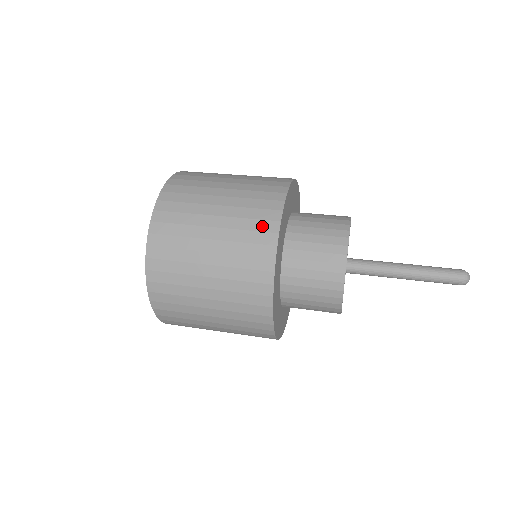
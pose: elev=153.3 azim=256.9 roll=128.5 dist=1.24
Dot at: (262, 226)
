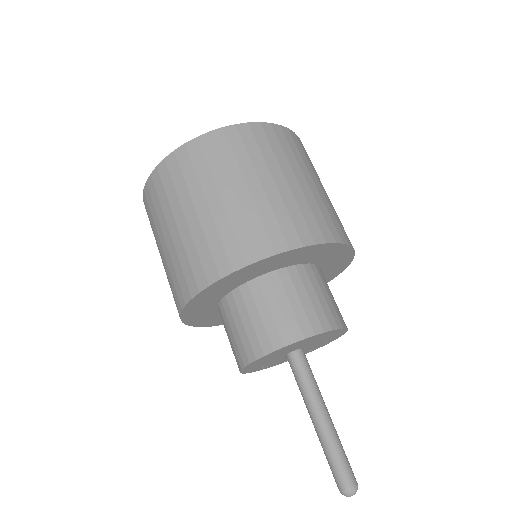
Dot at: (182, 284)
